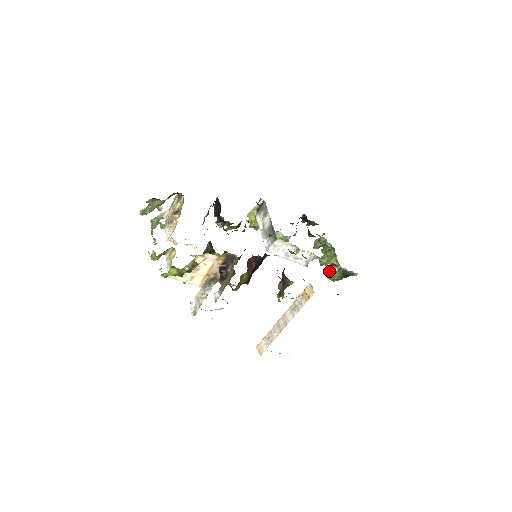
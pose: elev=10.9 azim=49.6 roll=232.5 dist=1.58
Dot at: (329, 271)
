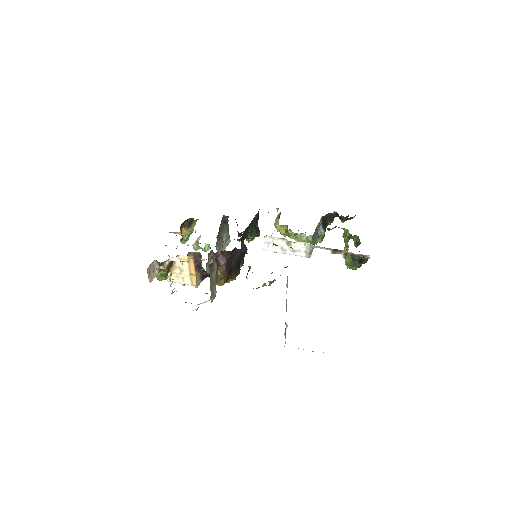
Dot at: occluded
